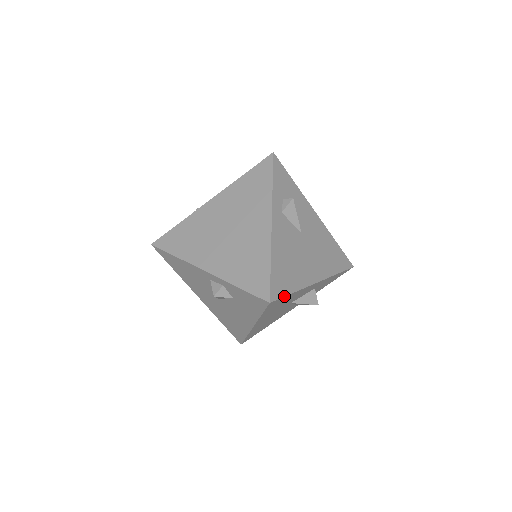
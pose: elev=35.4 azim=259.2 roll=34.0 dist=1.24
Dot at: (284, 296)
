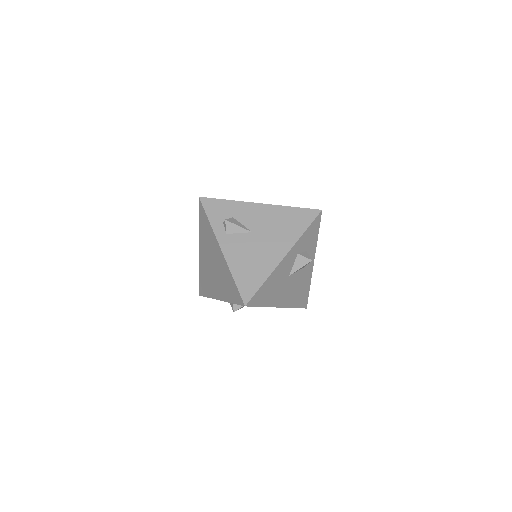
Dot at: (256, 292)
